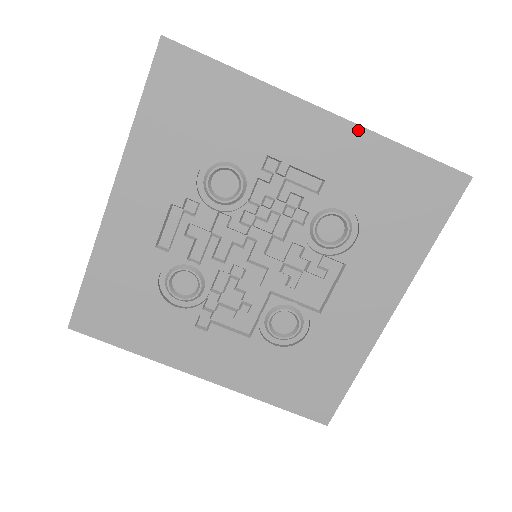
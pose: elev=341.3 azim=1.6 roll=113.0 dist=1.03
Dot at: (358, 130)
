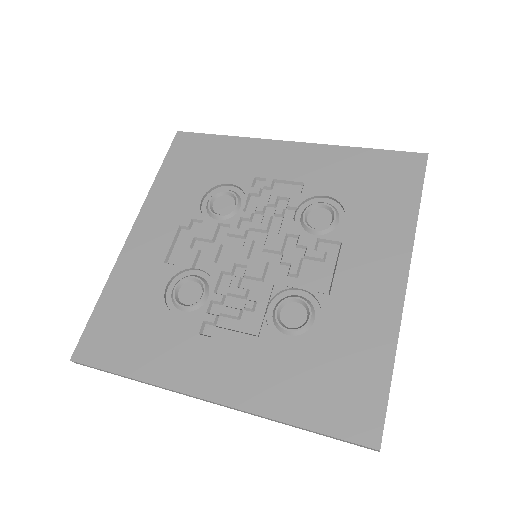
Dot at: (321, 147)
